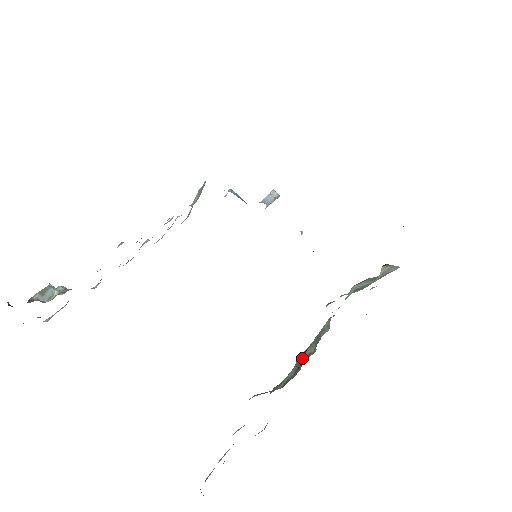
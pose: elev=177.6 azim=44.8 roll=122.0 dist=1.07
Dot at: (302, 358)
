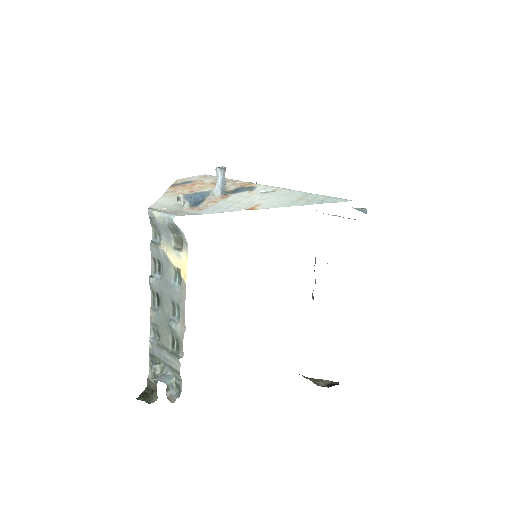
Dot at: occluded
